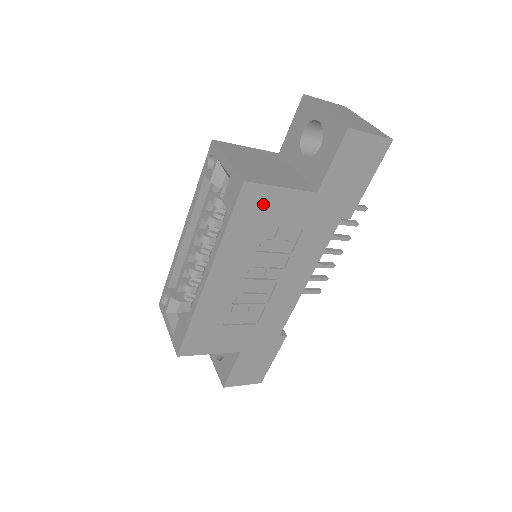
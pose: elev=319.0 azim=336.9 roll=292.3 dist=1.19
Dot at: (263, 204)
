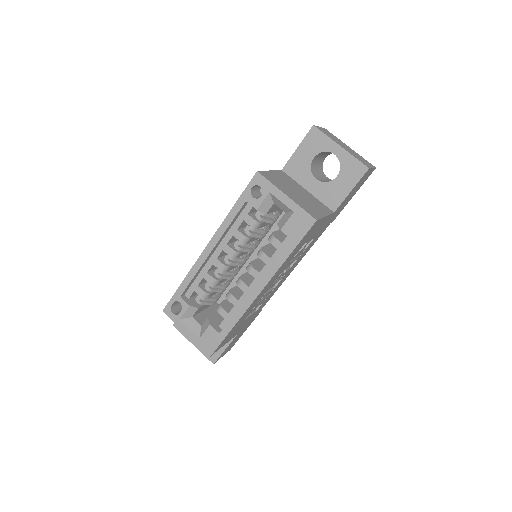
Dot at: (313, 231)
